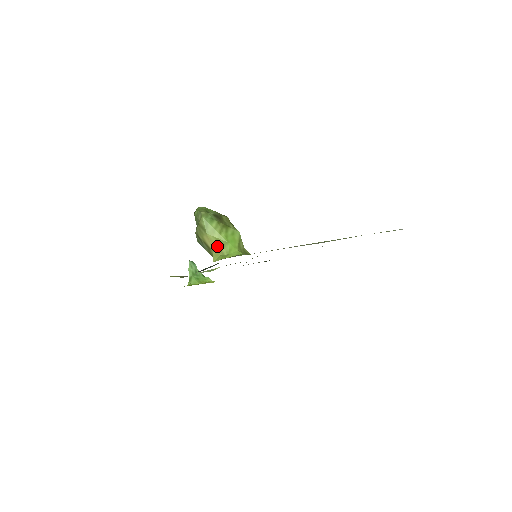
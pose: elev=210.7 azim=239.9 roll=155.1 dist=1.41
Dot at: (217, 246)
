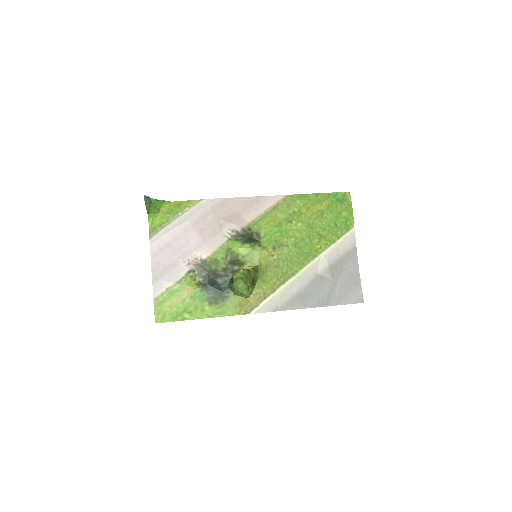
Dot at: occluded
